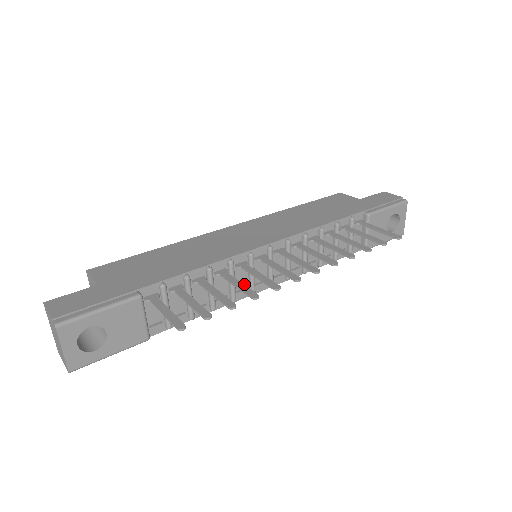
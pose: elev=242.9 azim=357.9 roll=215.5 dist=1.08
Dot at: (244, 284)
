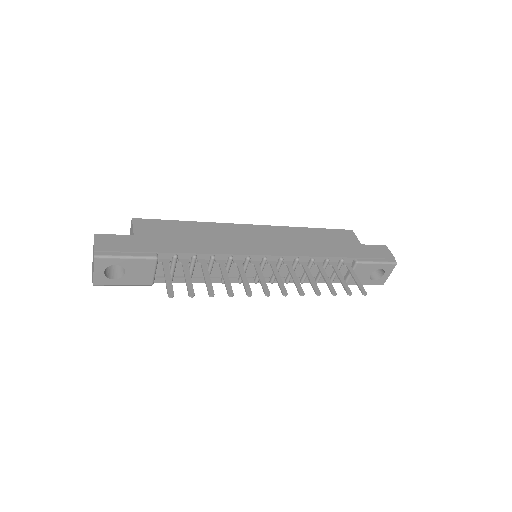
Dot at: (236, 274)
